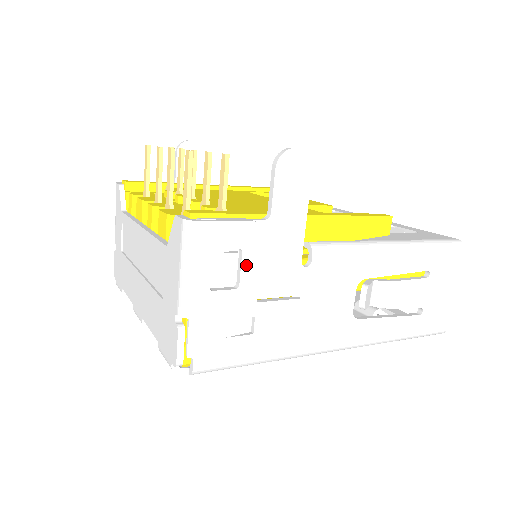
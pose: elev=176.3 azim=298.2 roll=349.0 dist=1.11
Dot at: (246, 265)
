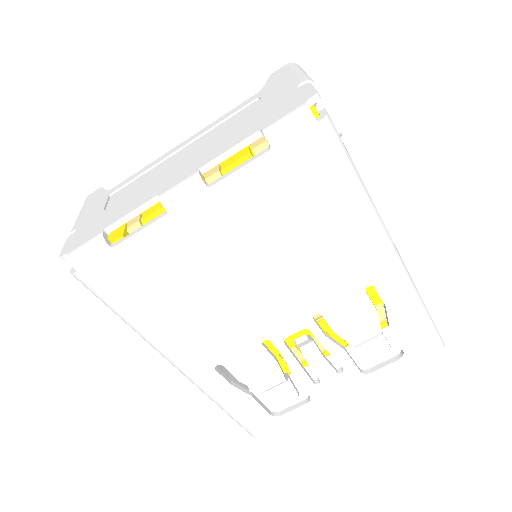
Dot at: occluded
